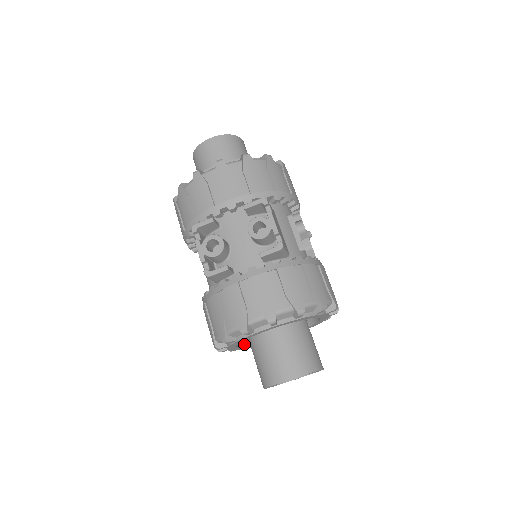
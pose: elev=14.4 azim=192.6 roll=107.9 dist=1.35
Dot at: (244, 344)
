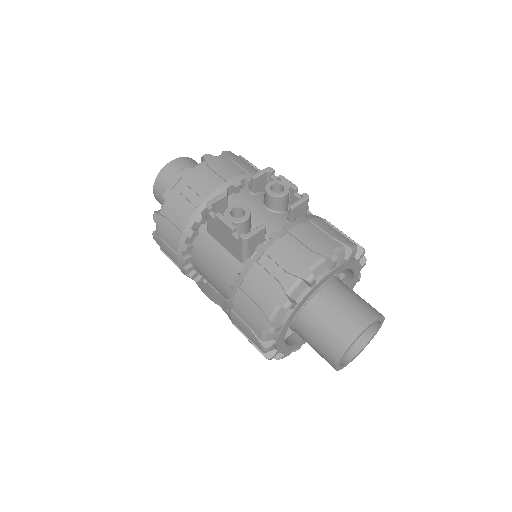
Dot at: occluded
